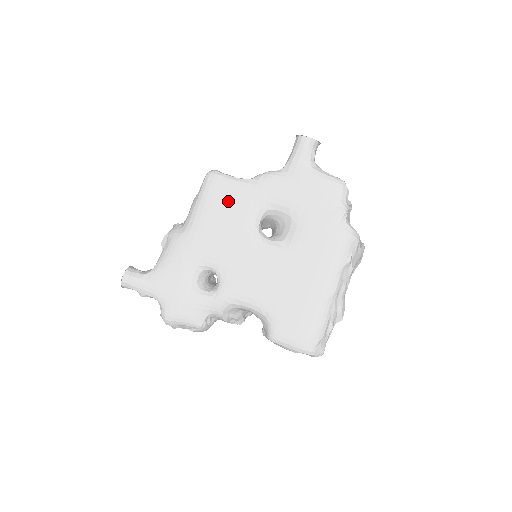
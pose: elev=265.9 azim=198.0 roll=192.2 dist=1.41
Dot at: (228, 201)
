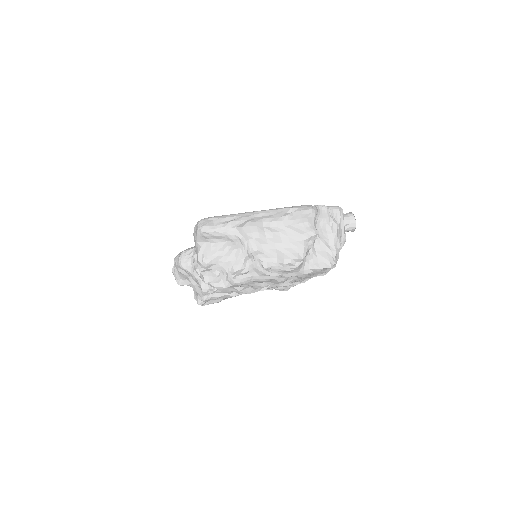
Dot at: occluded
